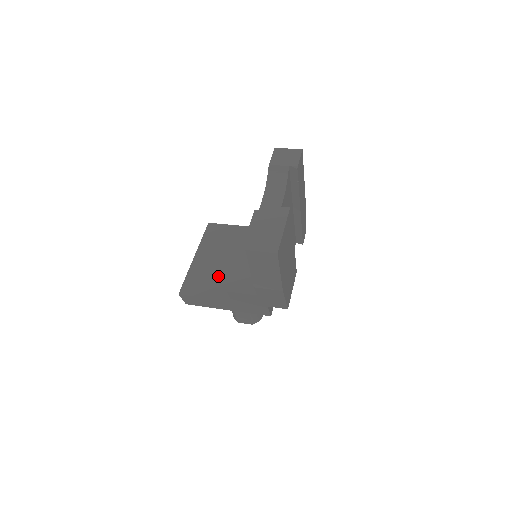
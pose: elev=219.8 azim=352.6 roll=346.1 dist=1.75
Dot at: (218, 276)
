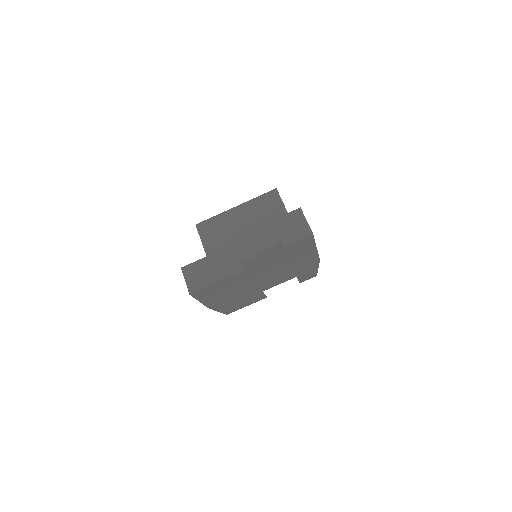
Dot at: (227, 240)
